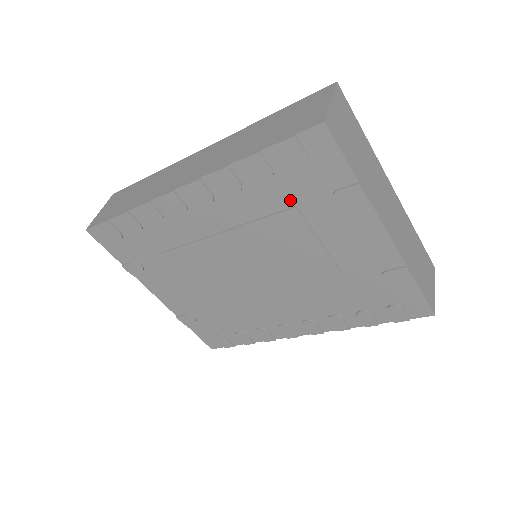
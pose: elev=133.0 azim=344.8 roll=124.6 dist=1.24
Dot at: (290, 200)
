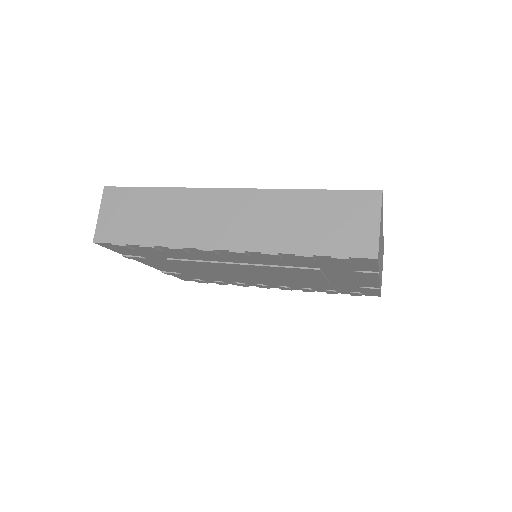
Dot at: (318, 267)
